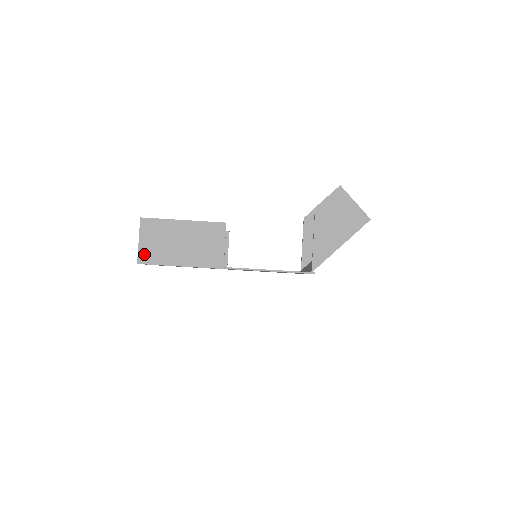
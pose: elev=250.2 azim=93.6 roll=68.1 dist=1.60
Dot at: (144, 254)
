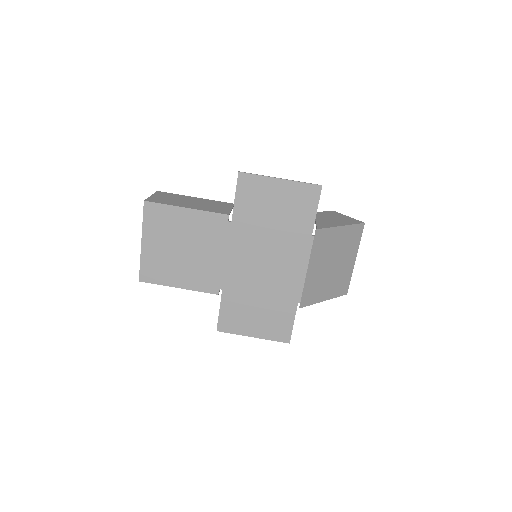
Dot at: (153, 199)
